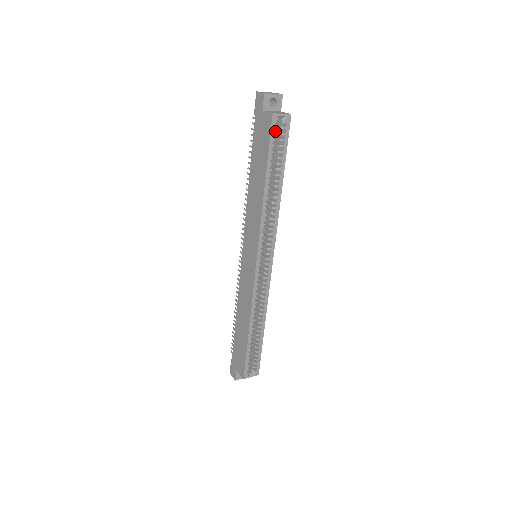
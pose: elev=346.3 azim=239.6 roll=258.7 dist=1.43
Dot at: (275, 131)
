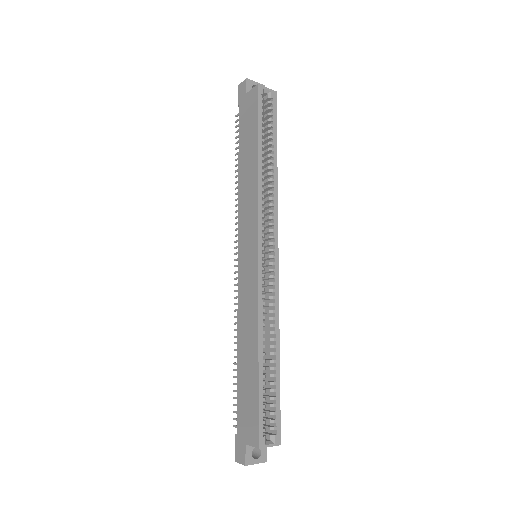
Dot at: occluded
